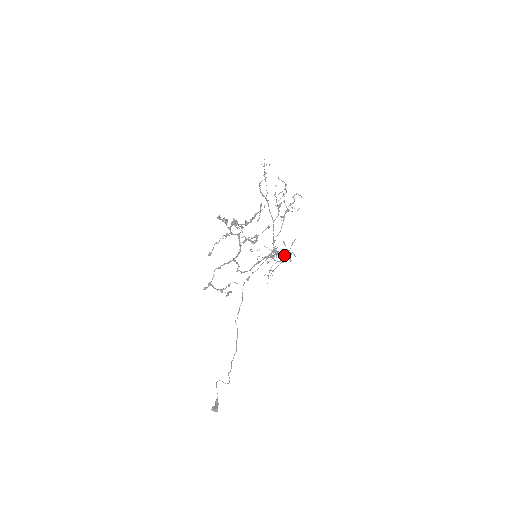
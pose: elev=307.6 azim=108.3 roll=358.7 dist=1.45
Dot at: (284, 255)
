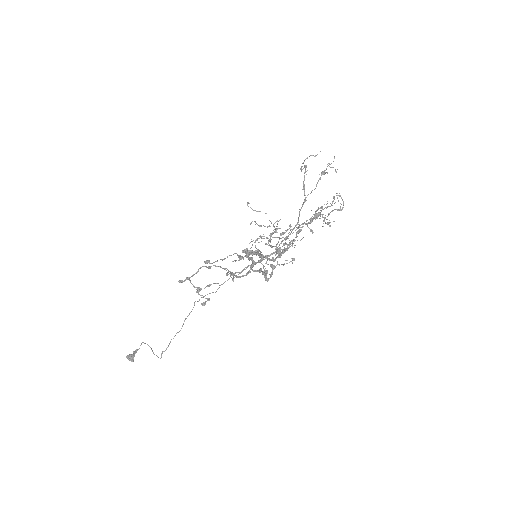
Dot at: occluded
